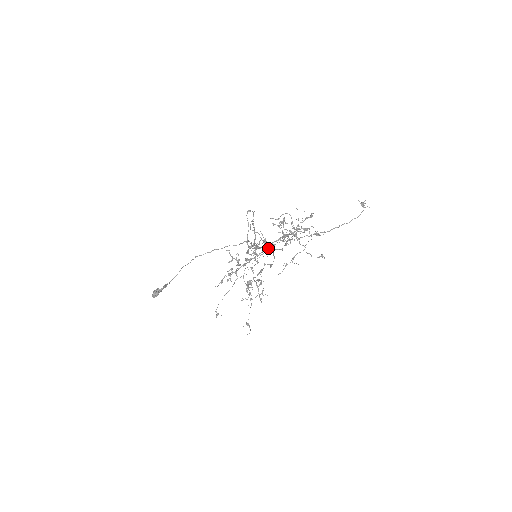
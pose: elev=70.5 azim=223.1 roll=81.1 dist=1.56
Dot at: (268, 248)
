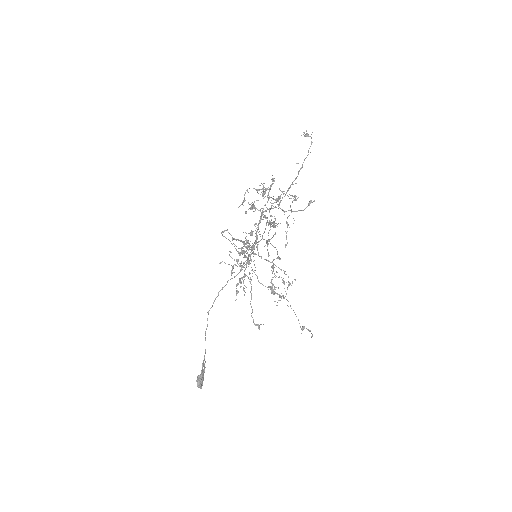
Dot at: occluded
